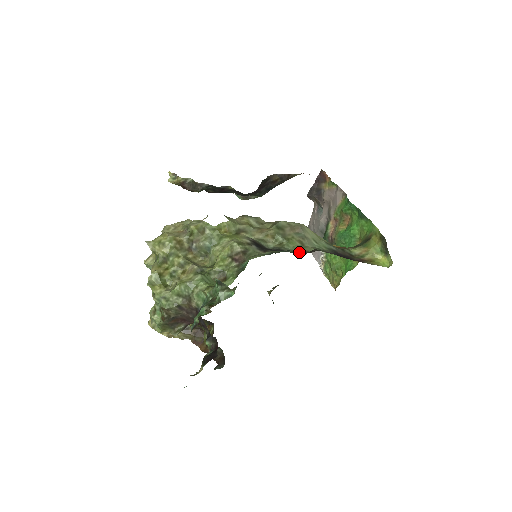
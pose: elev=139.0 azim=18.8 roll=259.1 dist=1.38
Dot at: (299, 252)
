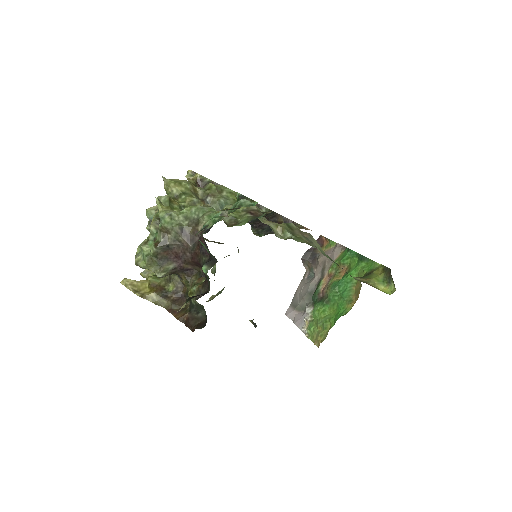
Dot at: occluded
